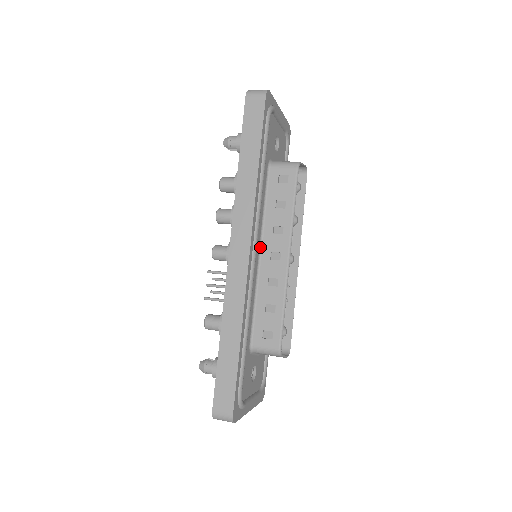
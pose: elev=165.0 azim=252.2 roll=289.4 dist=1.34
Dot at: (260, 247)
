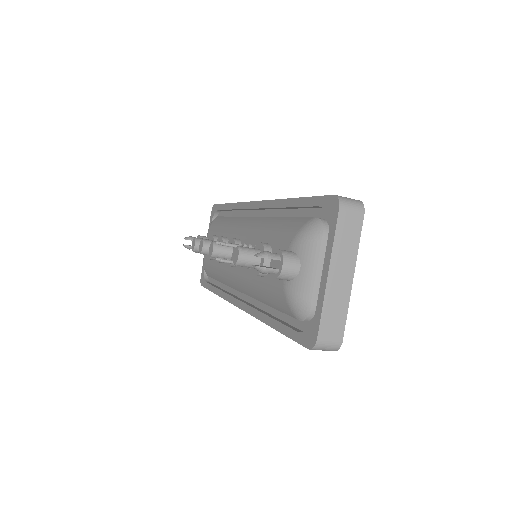
Dot at: occluded
